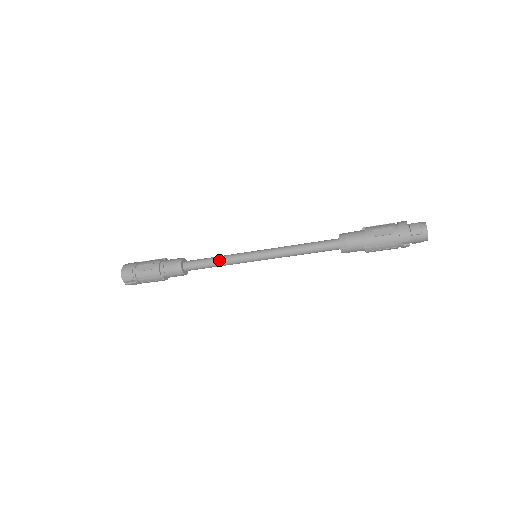
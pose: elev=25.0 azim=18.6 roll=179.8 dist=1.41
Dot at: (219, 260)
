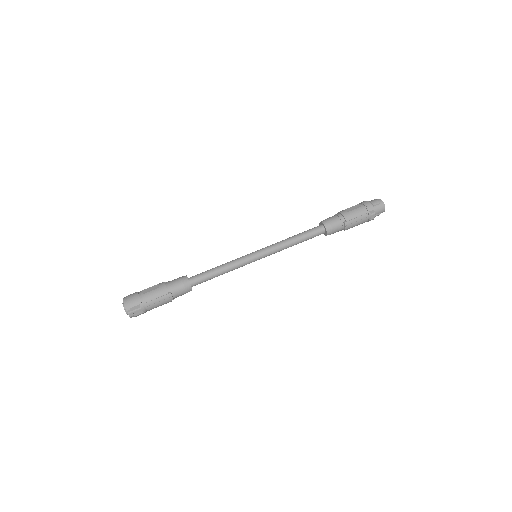
Dot at: (224, 265)
